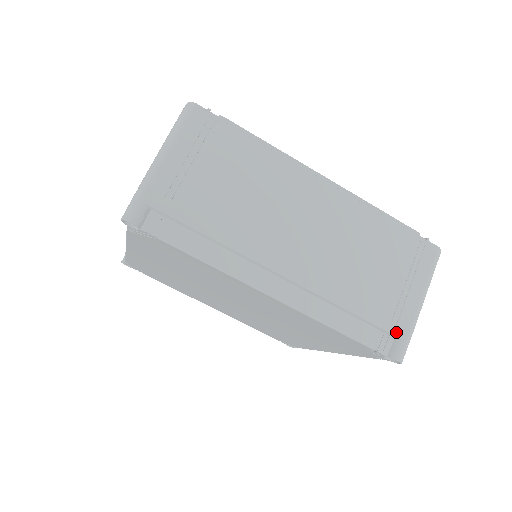
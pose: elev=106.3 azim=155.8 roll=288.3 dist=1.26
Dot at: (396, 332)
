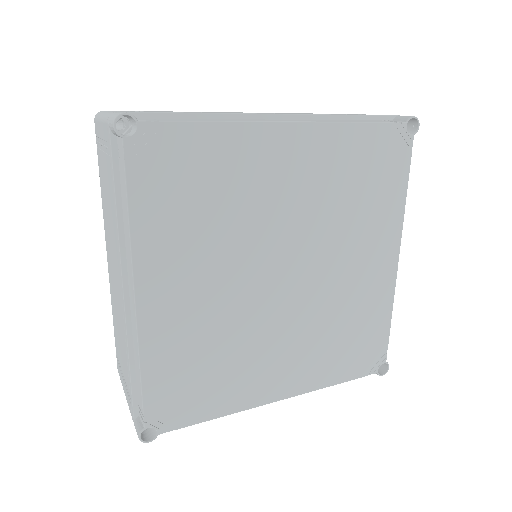
Dot at: (387, 115)
